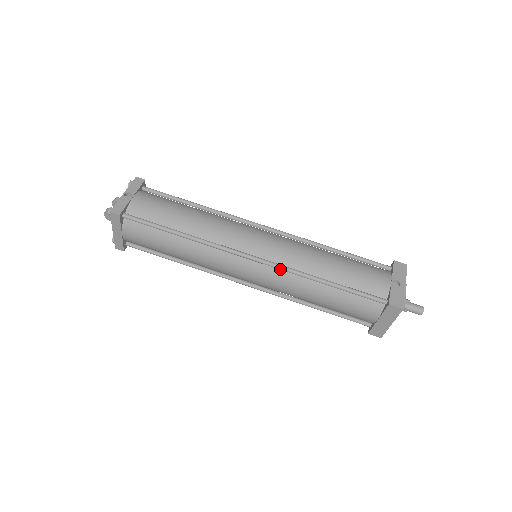
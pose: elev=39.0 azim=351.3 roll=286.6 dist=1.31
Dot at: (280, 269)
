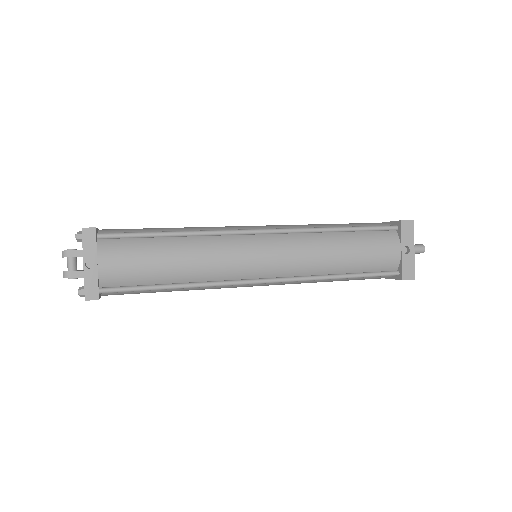
Dot at: (294, 281)
